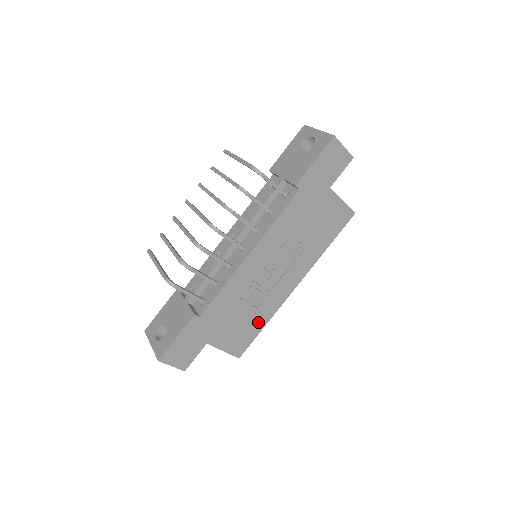
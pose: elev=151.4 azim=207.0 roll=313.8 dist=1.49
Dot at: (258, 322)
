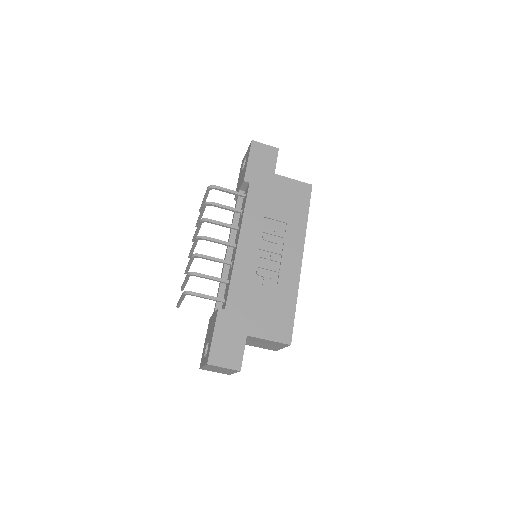
Dot at: (286, 302)
